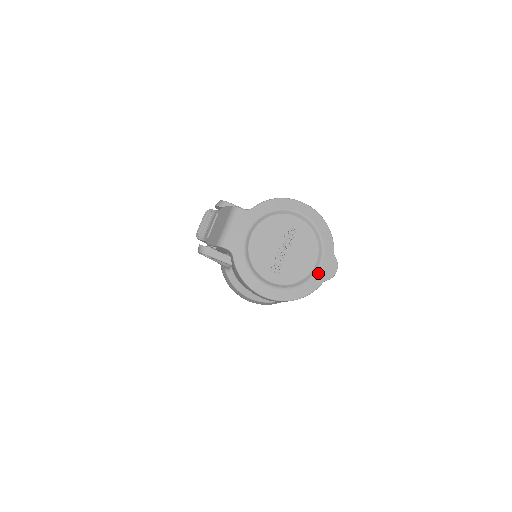
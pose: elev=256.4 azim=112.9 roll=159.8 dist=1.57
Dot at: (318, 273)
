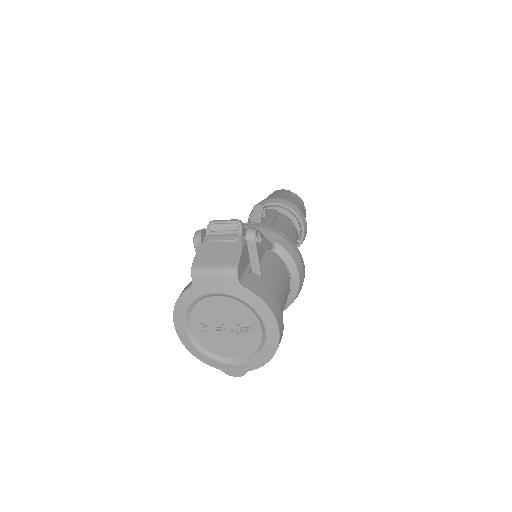
Dot at: (223, 364)
